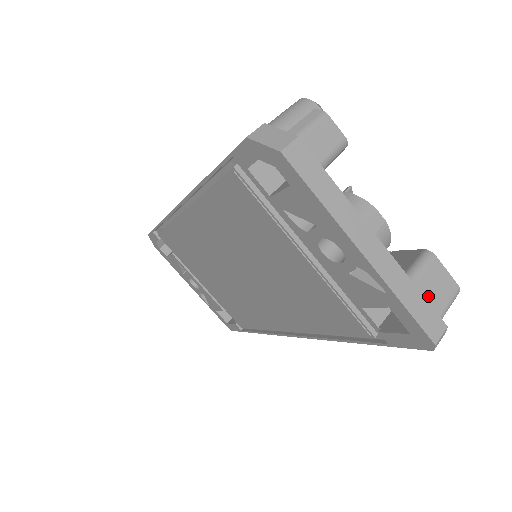
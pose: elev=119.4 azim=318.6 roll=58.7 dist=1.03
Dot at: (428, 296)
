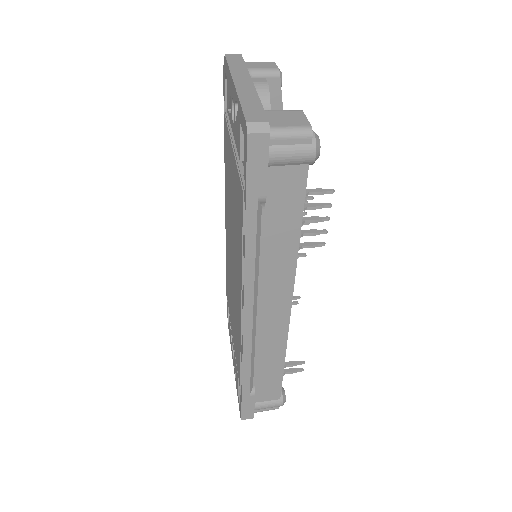
Dot at: (273, 118)
